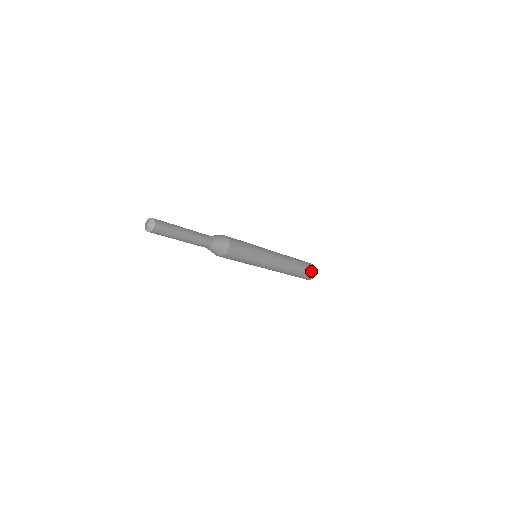
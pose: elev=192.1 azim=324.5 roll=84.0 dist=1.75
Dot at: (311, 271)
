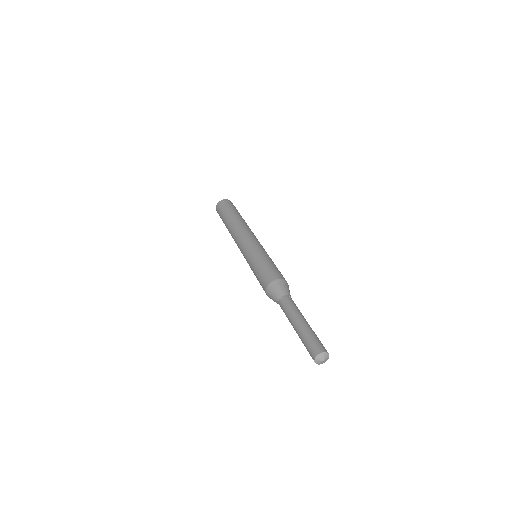
Dot at: (234, 206)
